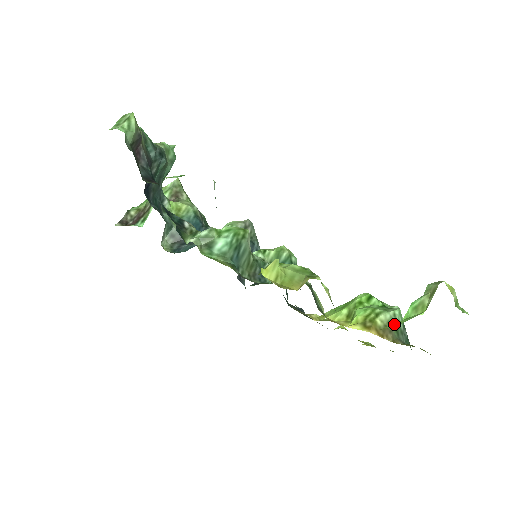
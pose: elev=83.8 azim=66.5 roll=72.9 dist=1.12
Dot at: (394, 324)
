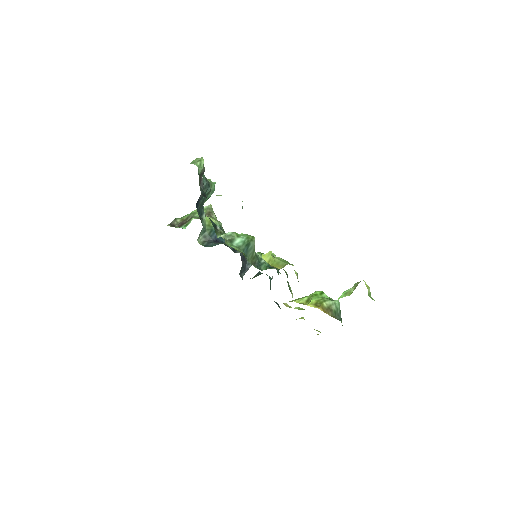
Dot at: occluded
